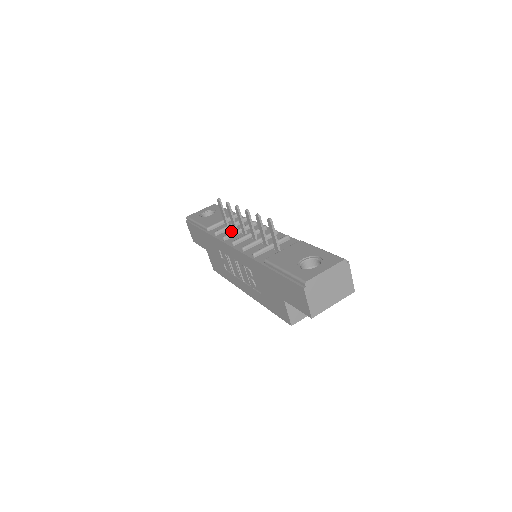
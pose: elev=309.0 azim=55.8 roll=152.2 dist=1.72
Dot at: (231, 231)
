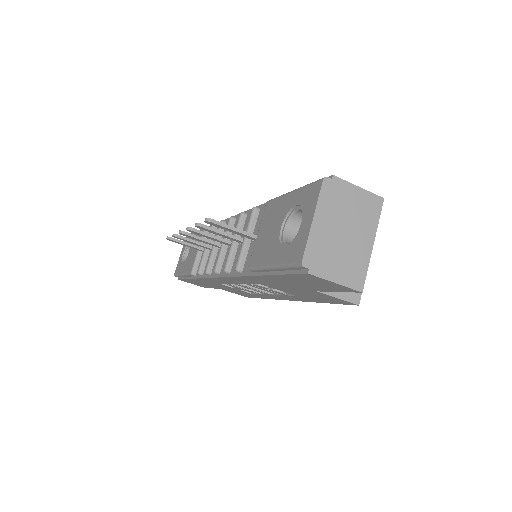
Dot at: occluded
